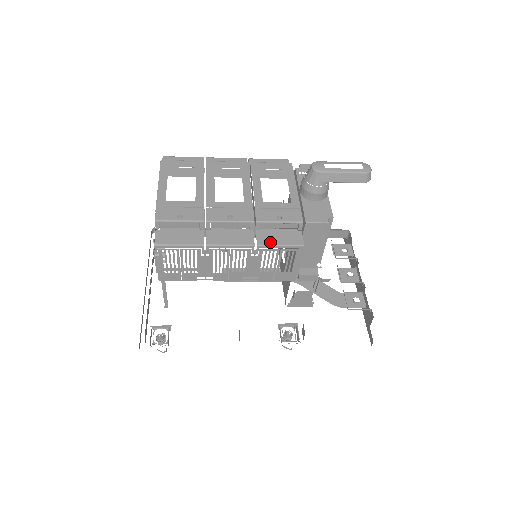
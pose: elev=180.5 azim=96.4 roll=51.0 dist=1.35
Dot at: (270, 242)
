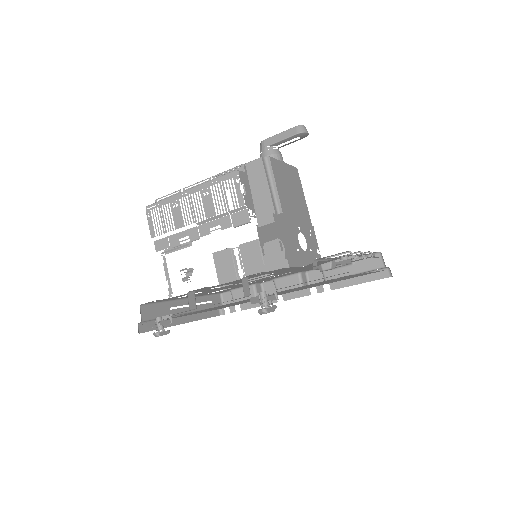
Dot at: (215, 179)
